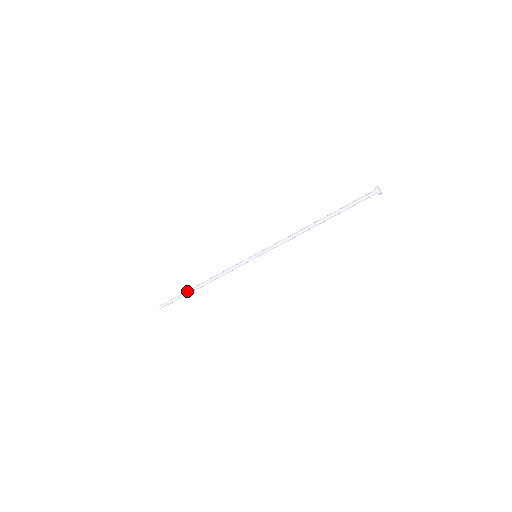
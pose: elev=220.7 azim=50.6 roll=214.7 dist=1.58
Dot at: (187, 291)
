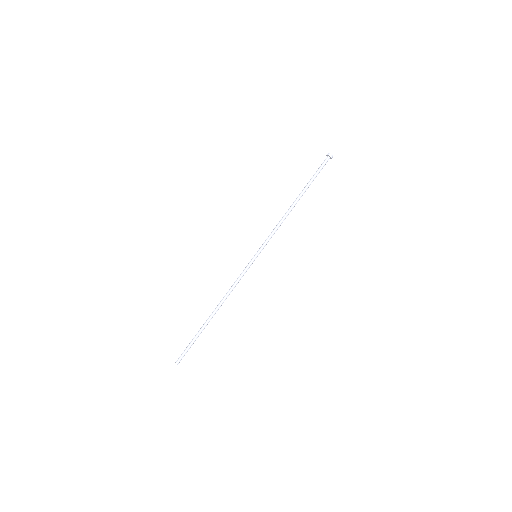
Dot at: (202, 327)
